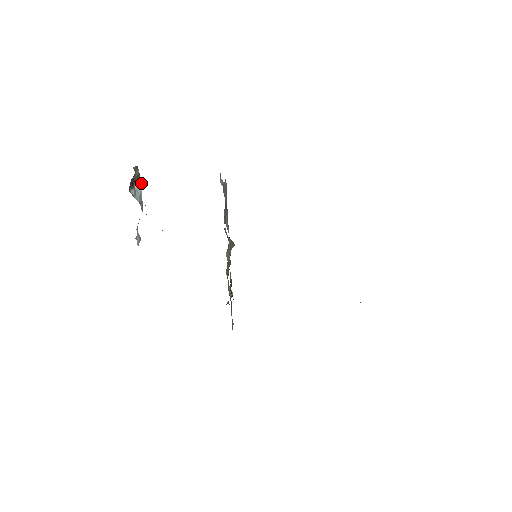
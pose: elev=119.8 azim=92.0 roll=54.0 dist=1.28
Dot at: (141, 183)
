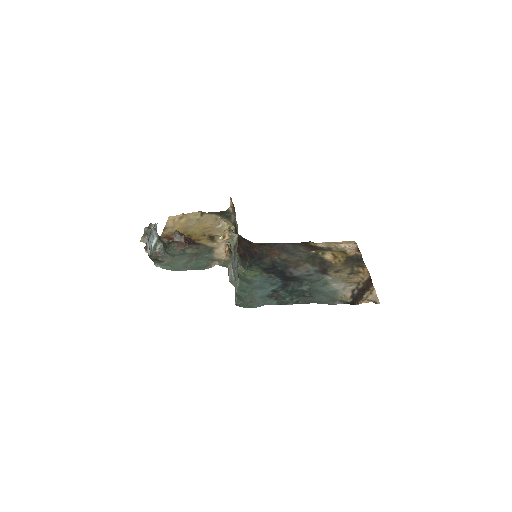
Dot at: (150, 234)
